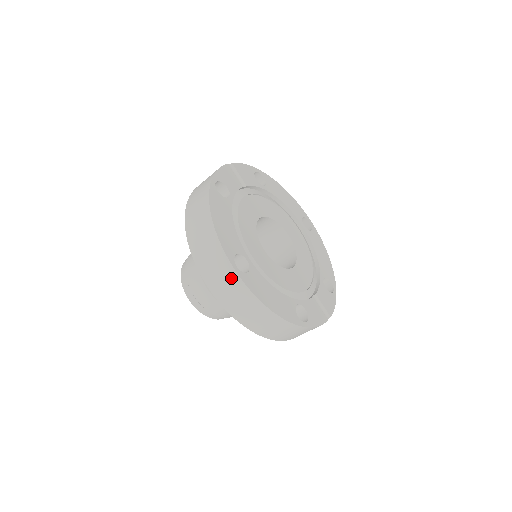
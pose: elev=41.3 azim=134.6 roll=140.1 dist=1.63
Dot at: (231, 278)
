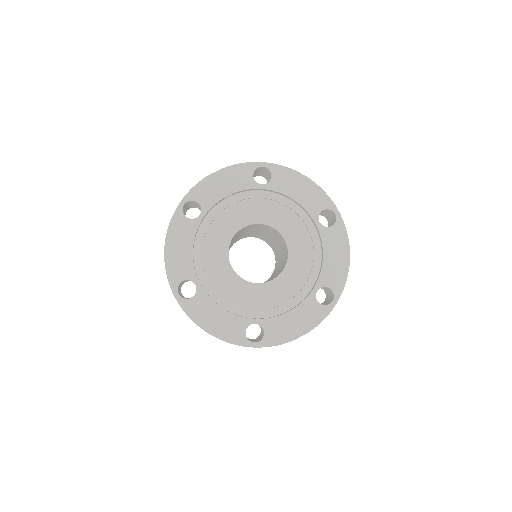
Dot at: occluded
